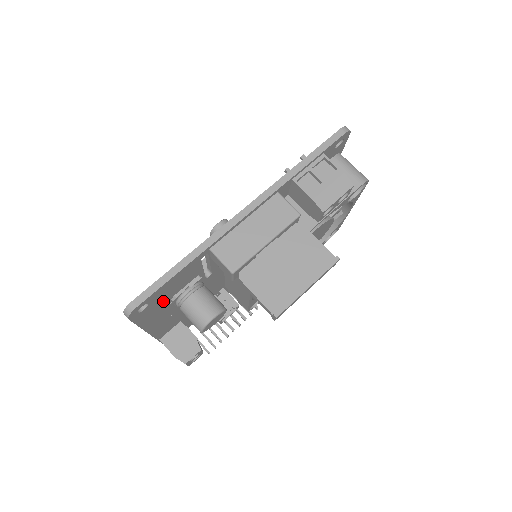
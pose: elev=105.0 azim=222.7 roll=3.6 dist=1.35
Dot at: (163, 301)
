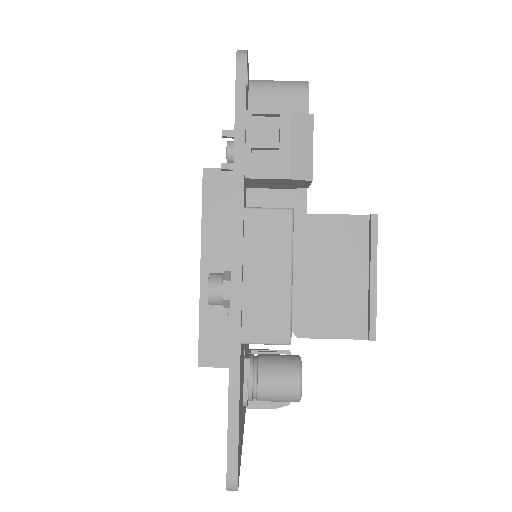
Dot at: occluded
